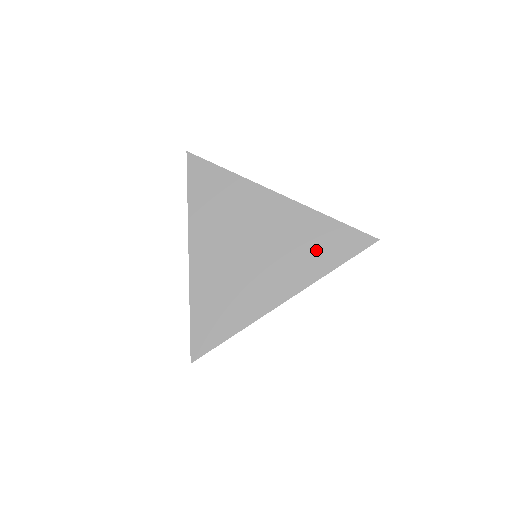
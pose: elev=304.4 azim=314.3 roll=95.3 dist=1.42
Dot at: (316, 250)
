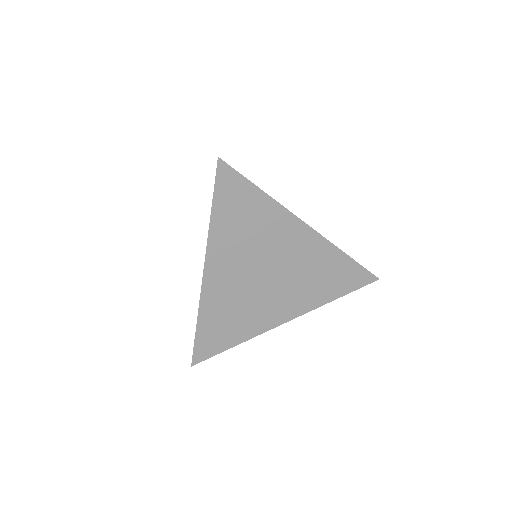
Dot at: occluded
